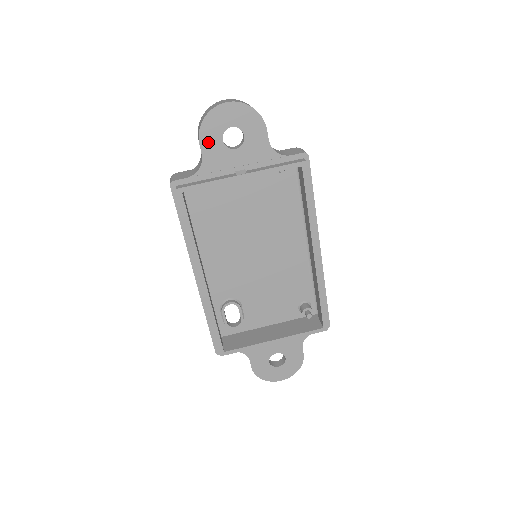
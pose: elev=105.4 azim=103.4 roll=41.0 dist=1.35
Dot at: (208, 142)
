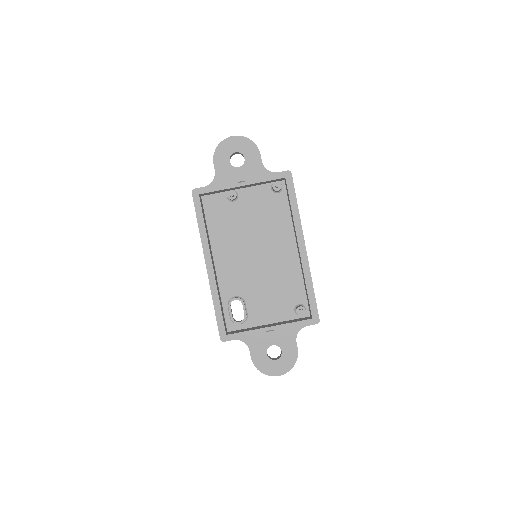
Dot at: (219, 162)
